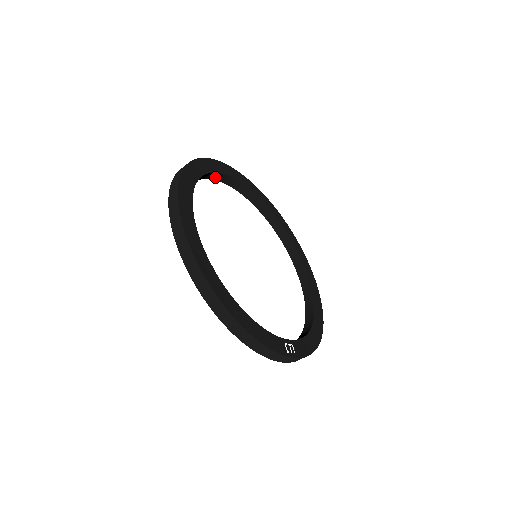
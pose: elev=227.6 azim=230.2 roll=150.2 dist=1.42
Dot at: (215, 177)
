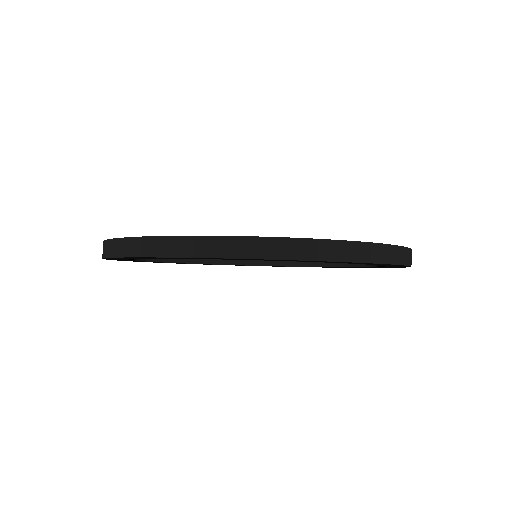
Dot at: (280, 263)
